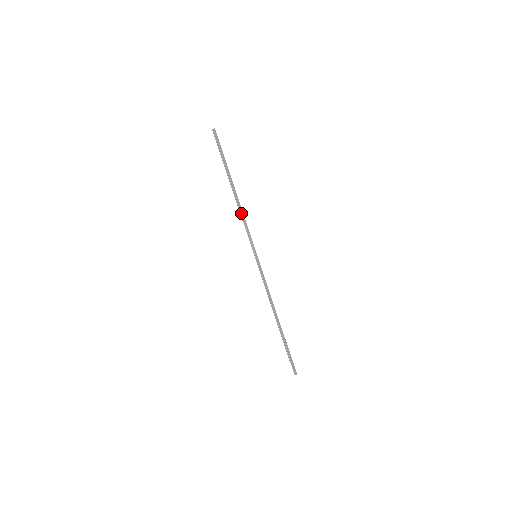
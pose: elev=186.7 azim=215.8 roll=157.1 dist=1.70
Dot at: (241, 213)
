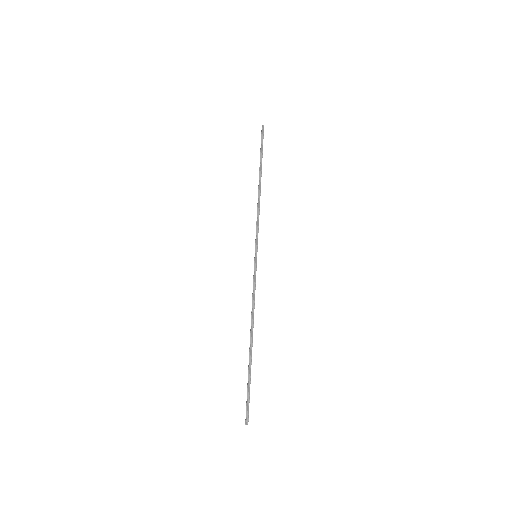
Dot at: occluded
